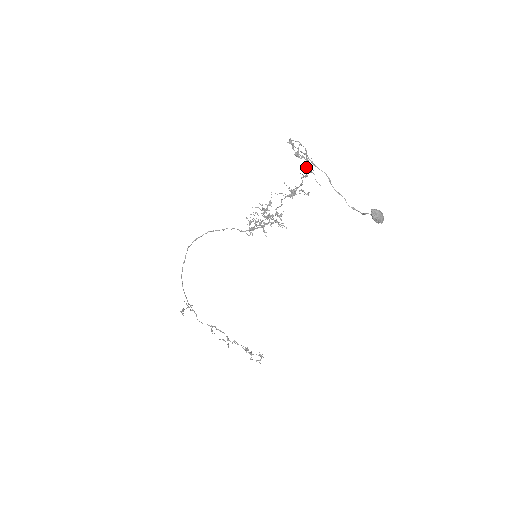
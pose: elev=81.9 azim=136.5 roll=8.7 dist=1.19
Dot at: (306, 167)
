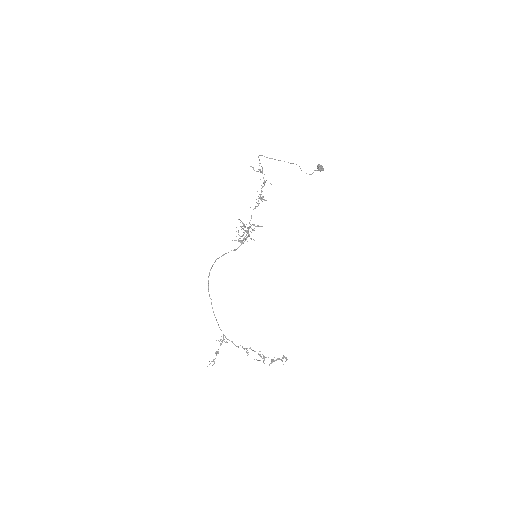
Dot at: occluded
